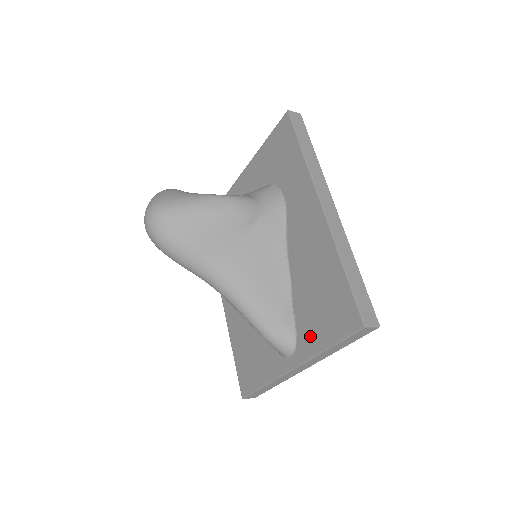
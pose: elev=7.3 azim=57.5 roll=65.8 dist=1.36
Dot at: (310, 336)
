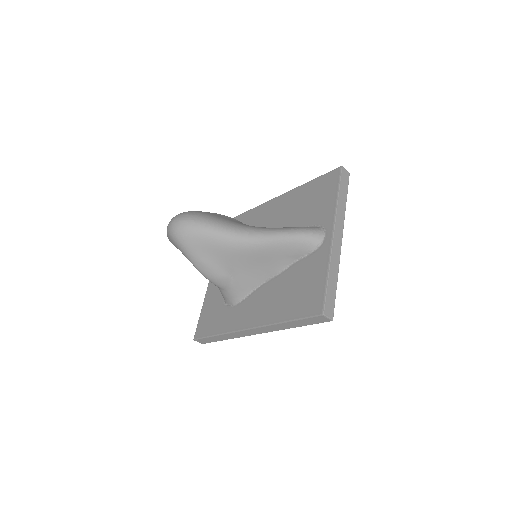
Dot at: (324, 212)
